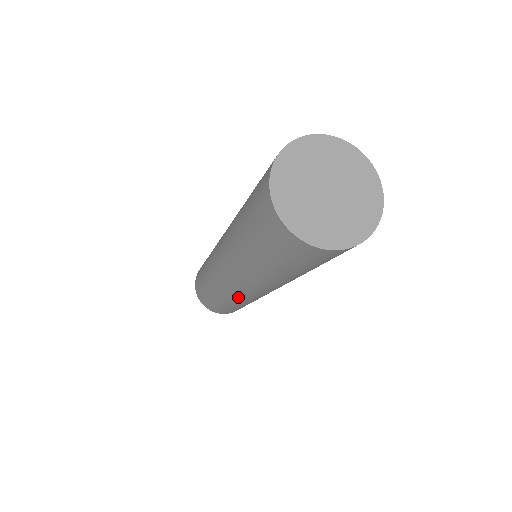
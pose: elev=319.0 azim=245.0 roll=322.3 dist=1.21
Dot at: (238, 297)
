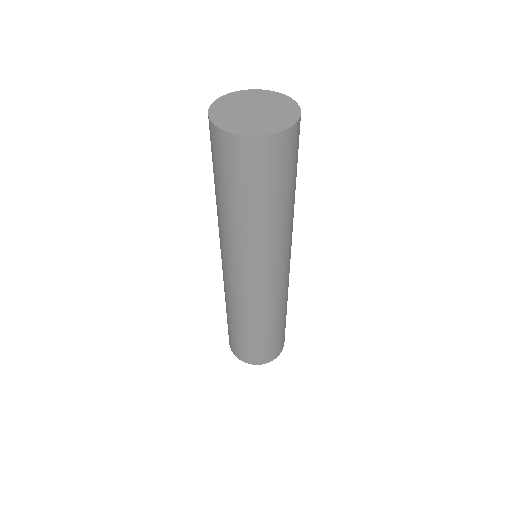
Dot at: (235, 295)
